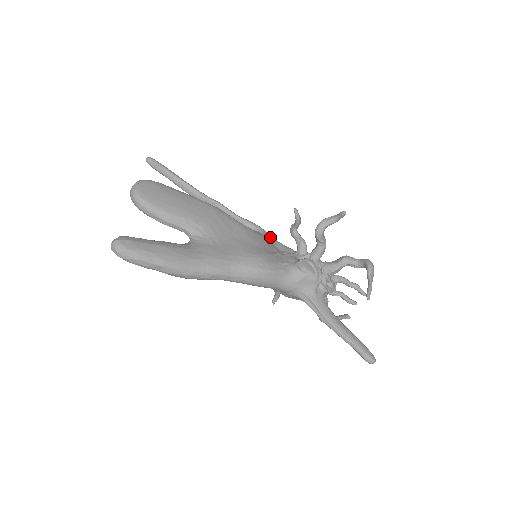
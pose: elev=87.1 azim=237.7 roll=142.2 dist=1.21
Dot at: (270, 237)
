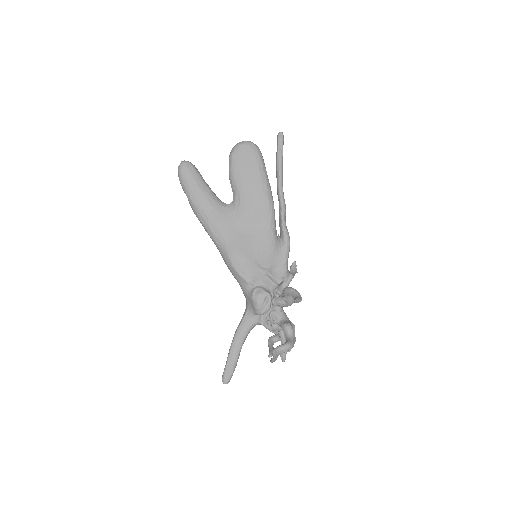
Dot at: (283, 258)
